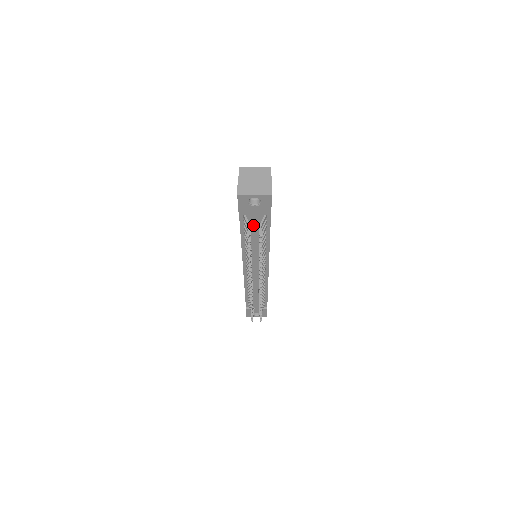
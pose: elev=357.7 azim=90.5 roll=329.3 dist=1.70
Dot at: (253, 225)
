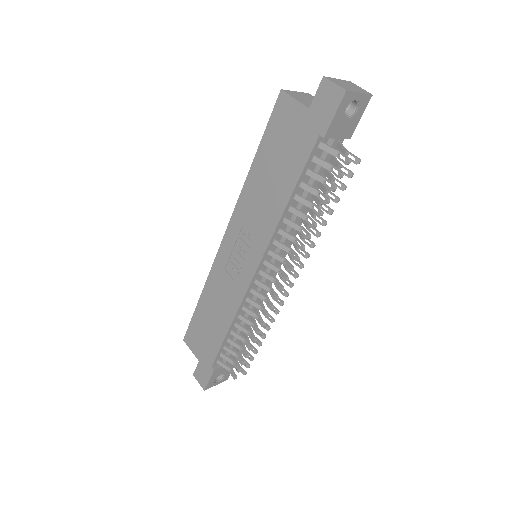
Dot at: occluded
